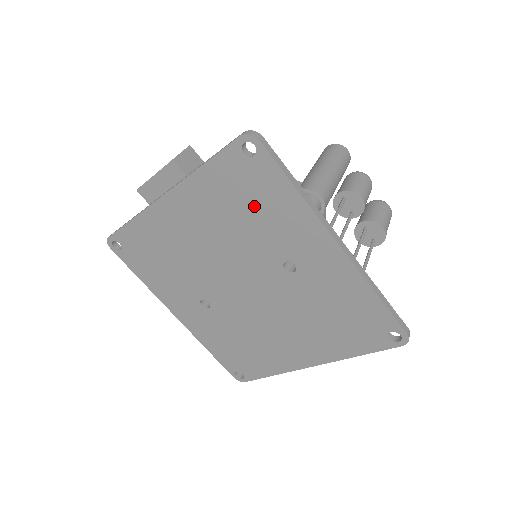
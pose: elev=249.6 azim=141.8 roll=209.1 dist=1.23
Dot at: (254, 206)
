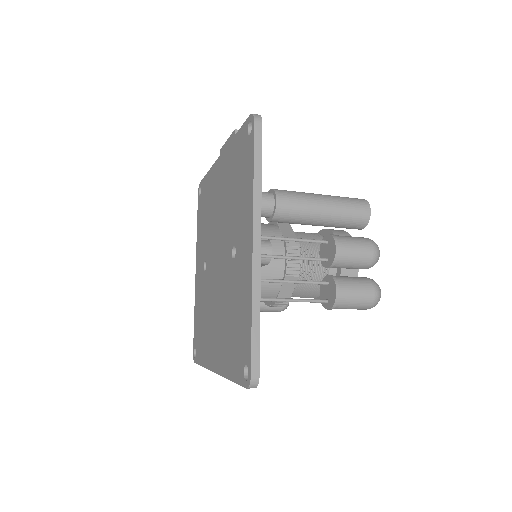
Dot at: (239, 182)
